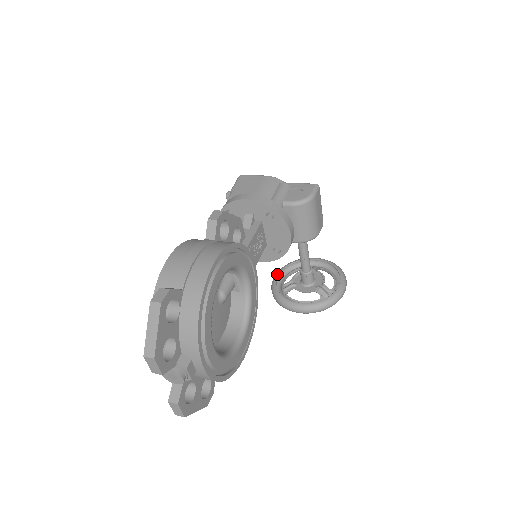
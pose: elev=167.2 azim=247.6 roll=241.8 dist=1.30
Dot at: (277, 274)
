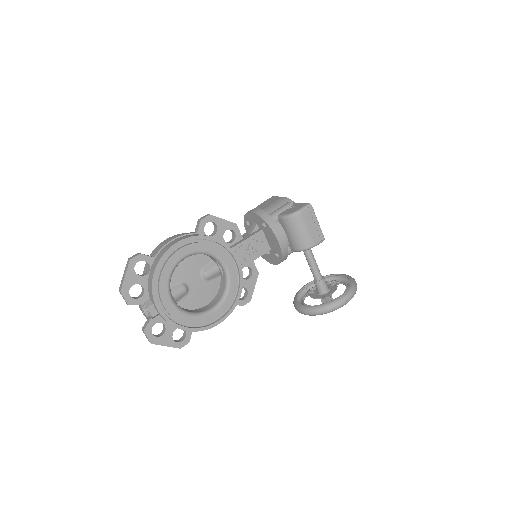
Dot at: (308, 283)
